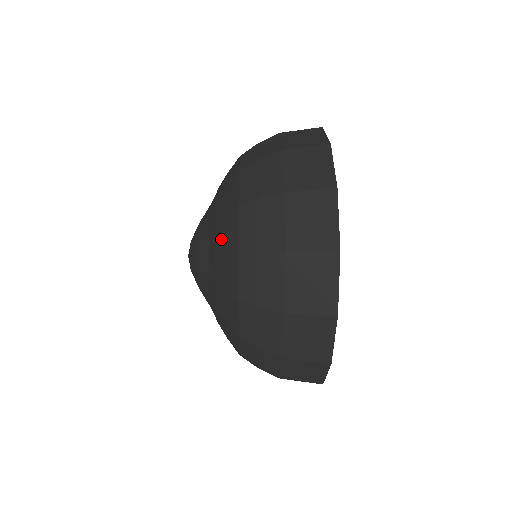
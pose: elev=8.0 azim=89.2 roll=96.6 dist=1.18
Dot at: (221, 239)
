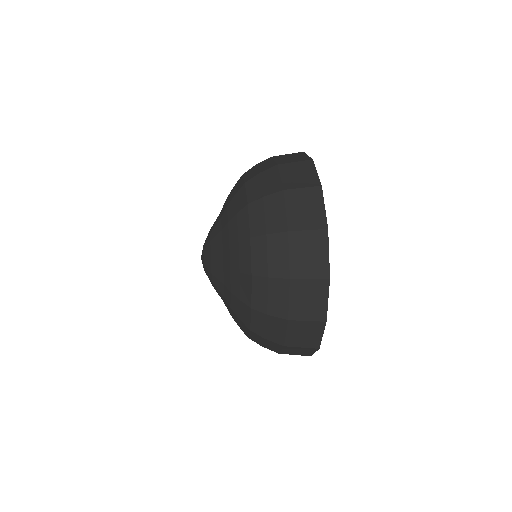
Dot at: (236, 308)
